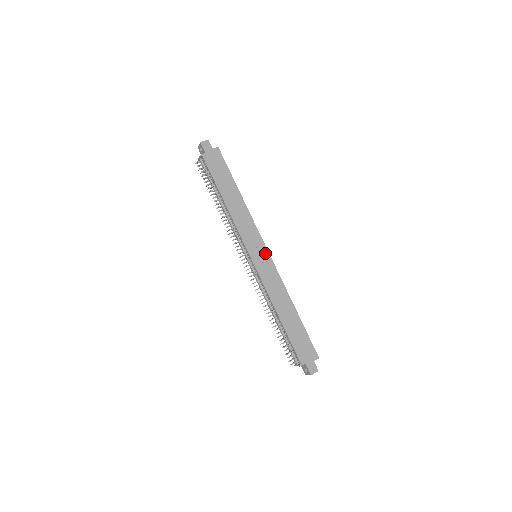
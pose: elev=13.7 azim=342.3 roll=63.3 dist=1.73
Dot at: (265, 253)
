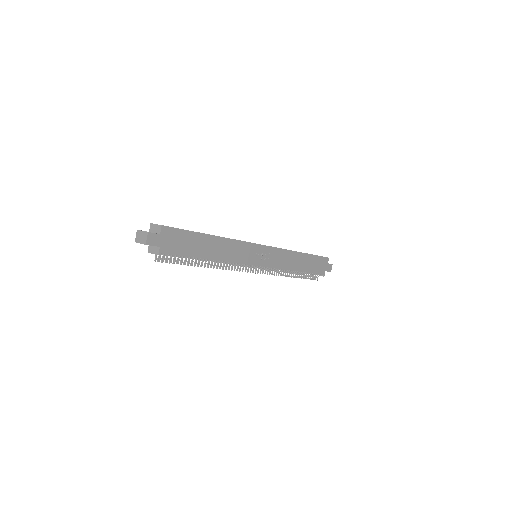
Dot at: (264, 249)
